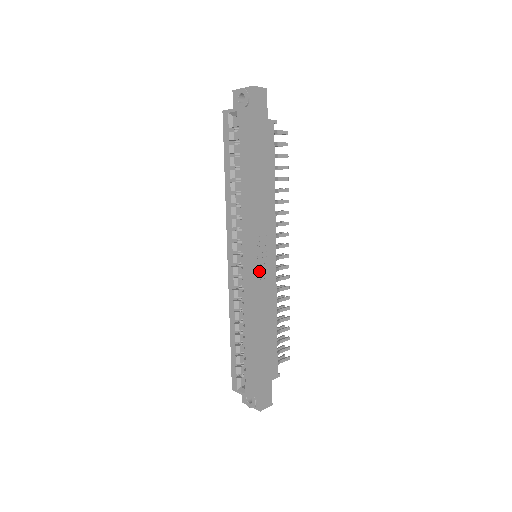
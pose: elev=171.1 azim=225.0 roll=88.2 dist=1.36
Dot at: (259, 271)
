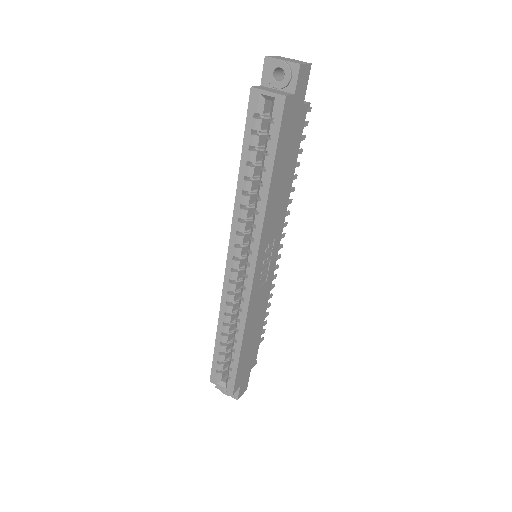
Dot at: (262, 278)
